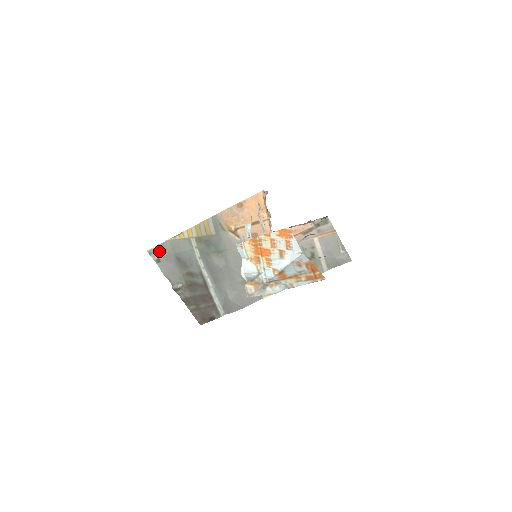
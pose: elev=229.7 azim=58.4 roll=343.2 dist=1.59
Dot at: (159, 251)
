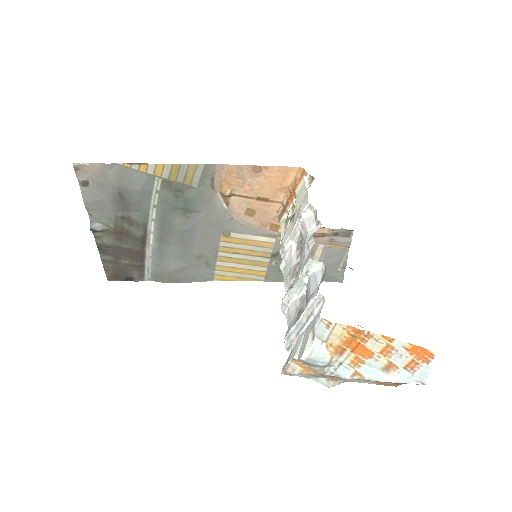
Dot at: (93, 172)
